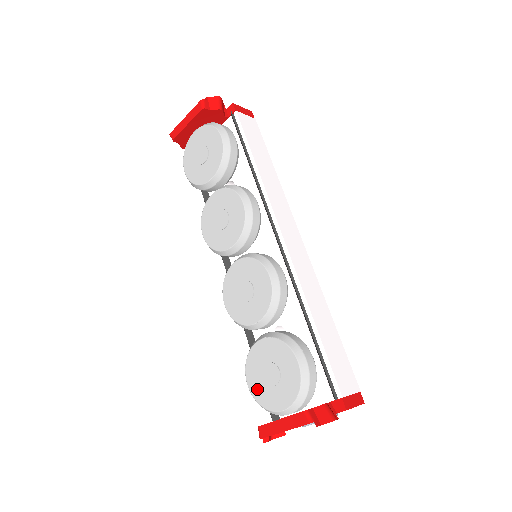
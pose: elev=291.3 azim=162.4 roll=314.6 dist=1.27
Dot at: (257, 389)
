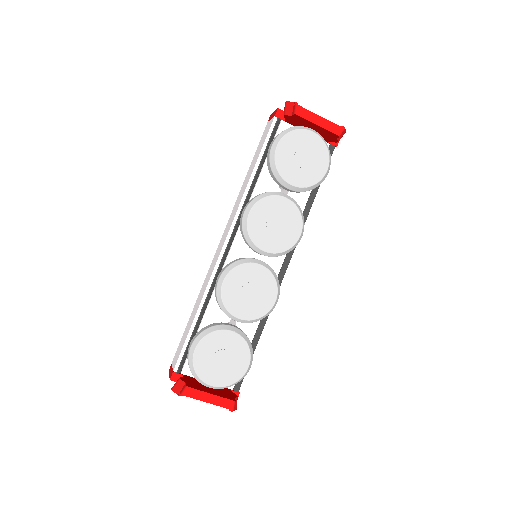
Dot at: (202, 359)
